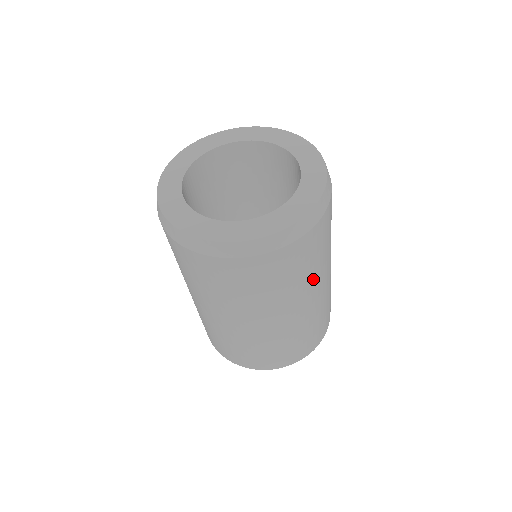
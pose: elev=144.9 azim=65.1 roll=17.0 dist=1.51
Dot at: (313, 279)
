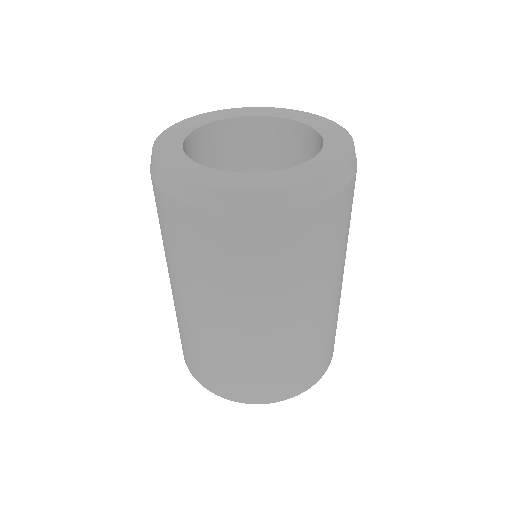
Dot at: (344, 253)
